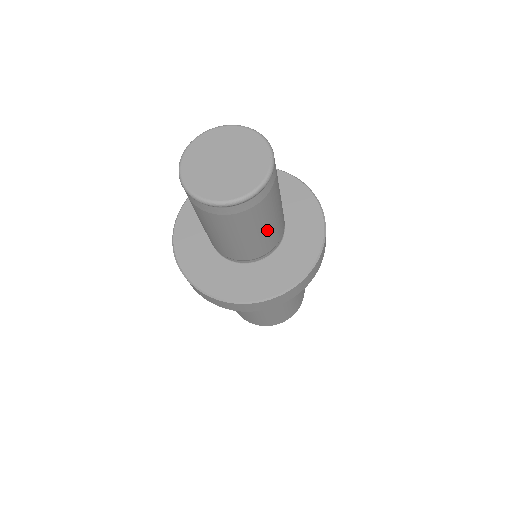
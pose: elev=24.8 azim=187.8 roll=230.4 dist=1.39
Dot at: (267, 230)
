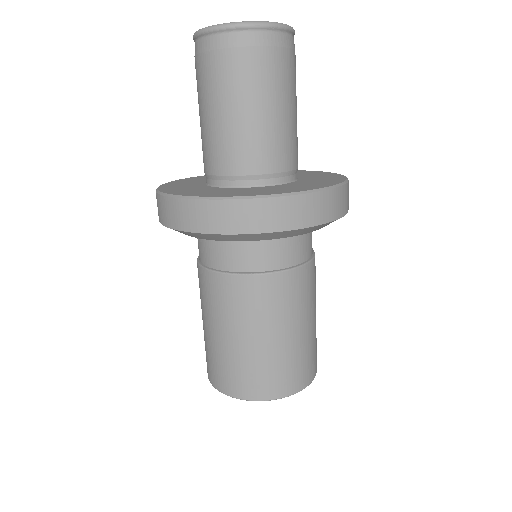
Dot at: (293, 118)
